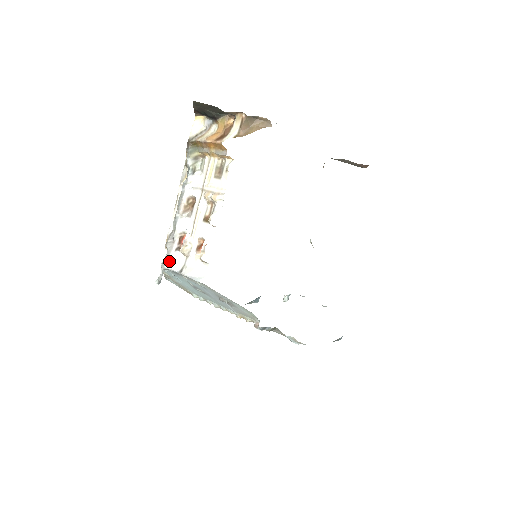
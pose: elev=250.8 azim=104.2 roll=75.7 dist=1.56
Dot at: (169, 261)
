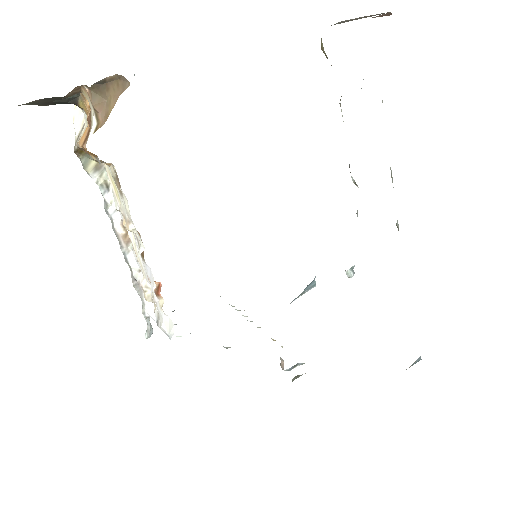
Dot at: (146, 308)
